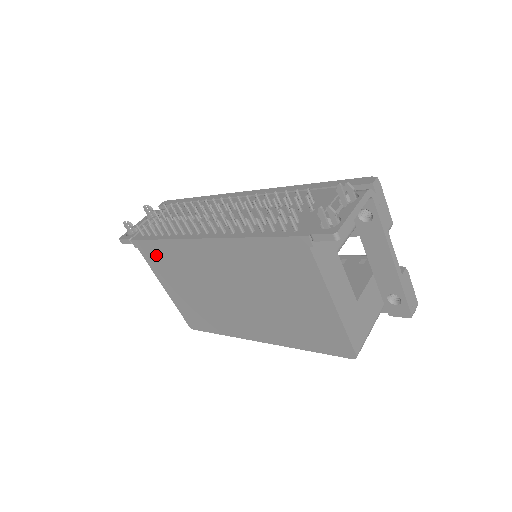
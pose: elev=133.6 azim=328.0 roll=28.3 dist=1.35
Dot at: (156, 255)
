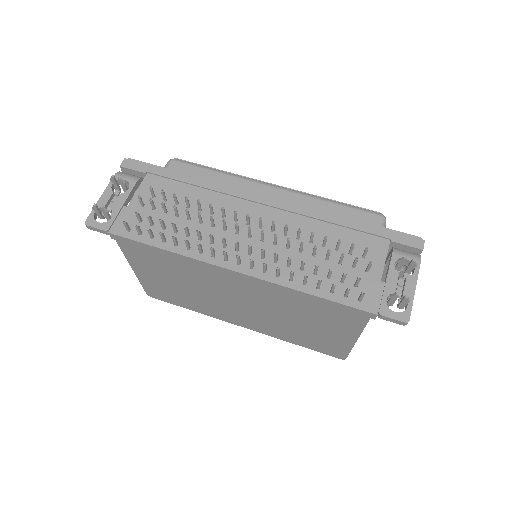
Dot at: (145, 253)
